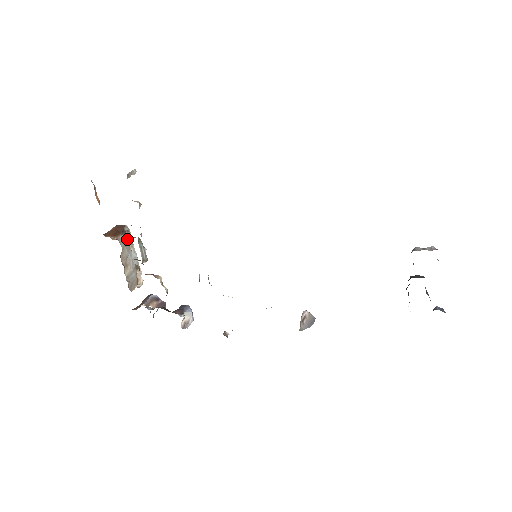
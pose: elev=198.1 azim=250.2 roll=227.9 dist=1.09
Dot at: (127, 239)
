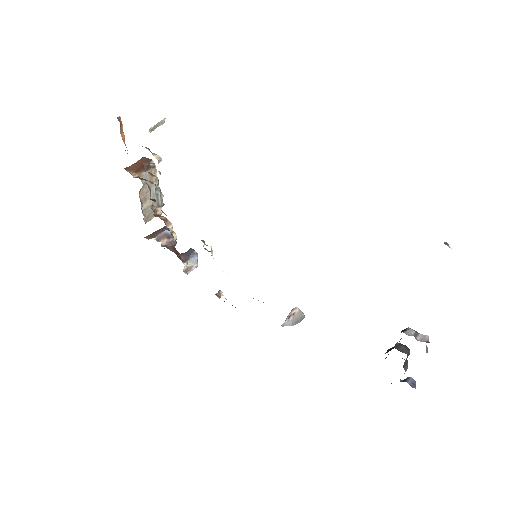
Dot at: occluded
